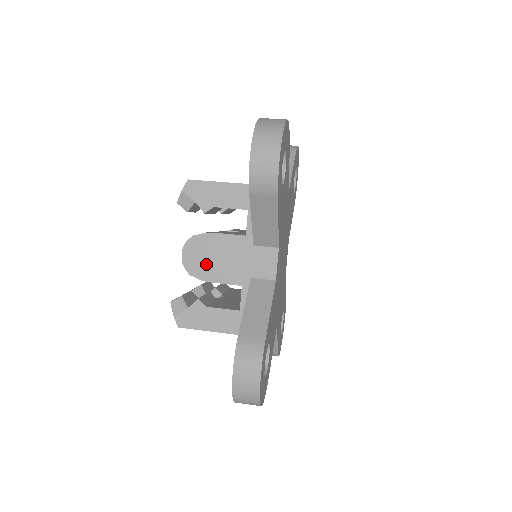
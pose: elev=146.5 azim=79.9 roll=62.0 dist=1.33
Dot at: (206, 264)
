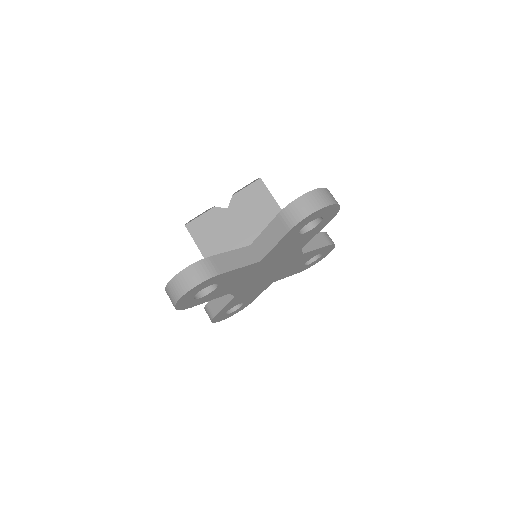
Dot at: occluded
